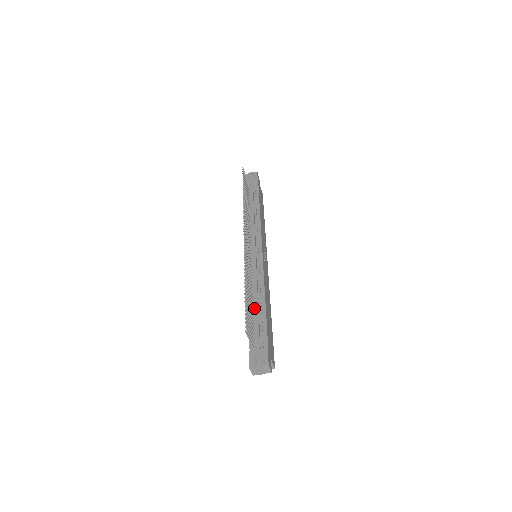
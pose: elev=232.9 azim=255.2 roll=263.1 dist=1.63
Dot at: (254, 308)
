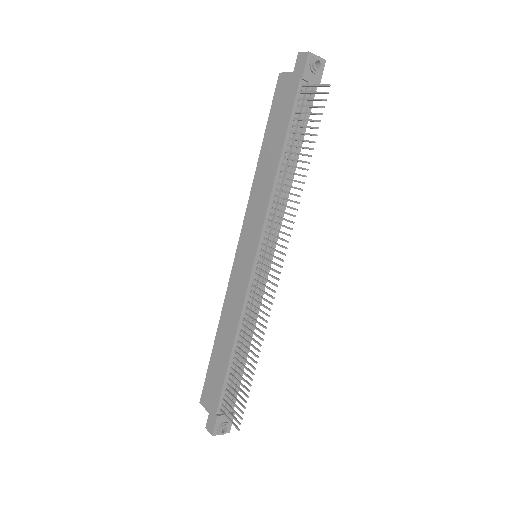
Dot at: (236, 358)
